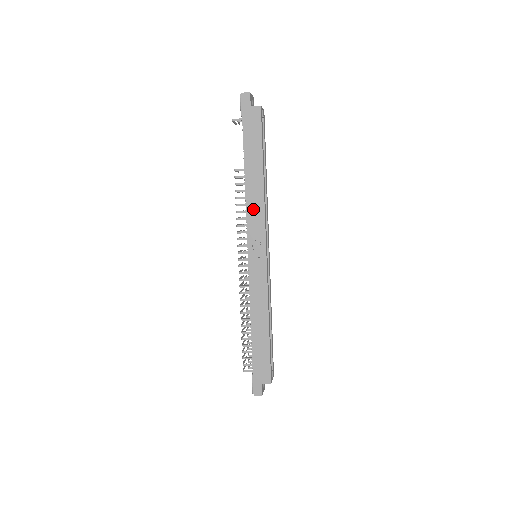
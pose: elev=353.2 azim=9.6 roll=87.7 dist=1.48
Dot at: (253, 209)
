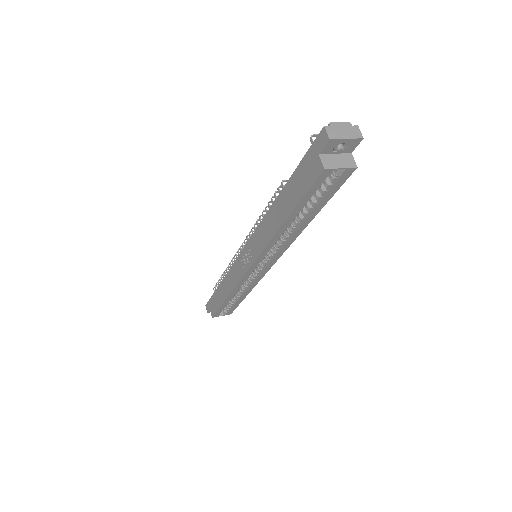
Dot at: (262, 233)
